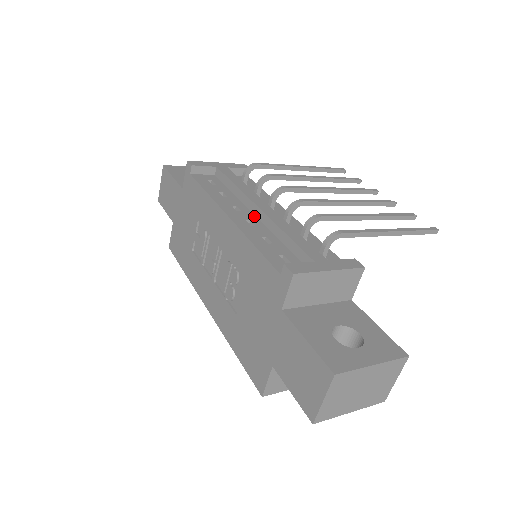
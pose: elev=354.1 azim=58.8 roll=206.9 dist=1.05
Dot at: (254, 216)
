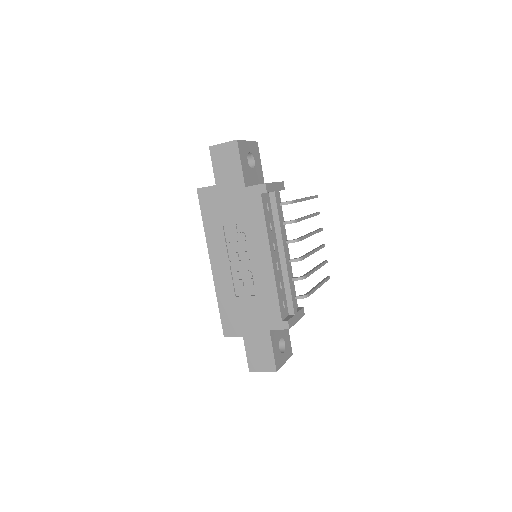
Dot at: (279, 256)
